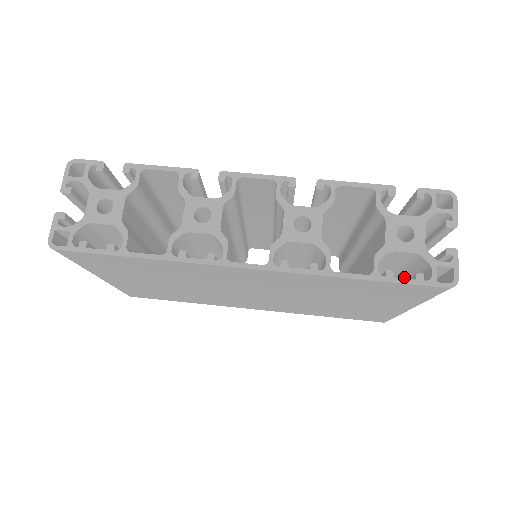
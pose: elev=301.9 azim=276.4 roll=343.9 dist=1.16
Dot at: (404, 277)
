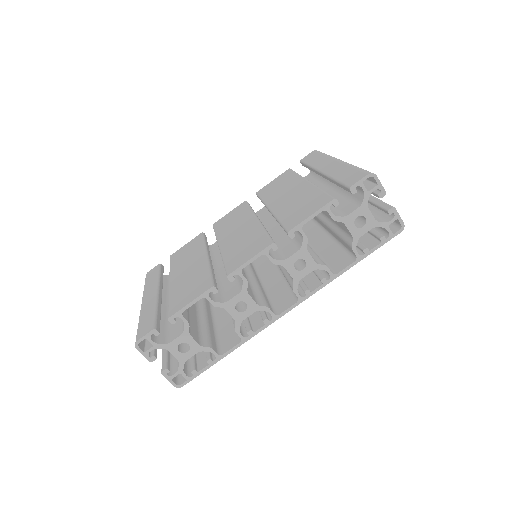
Dot at: occluded
